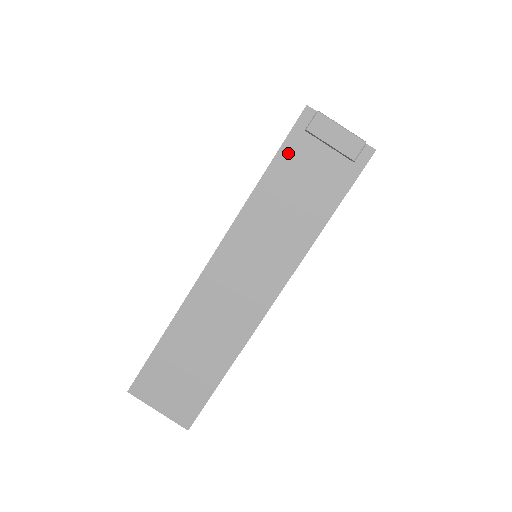
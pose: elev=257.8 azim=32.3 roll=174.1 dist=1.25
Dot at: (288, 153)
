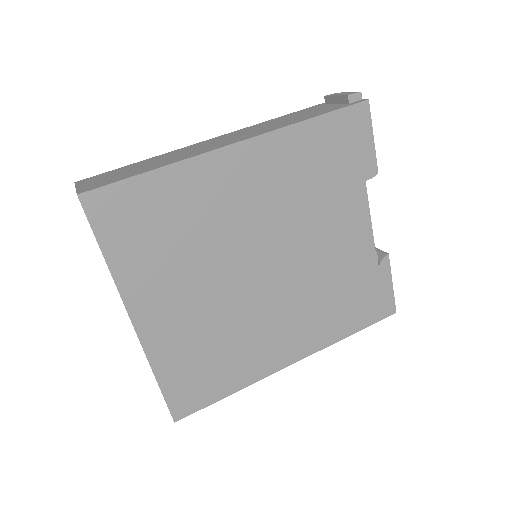
Dot at: (308, 109)
